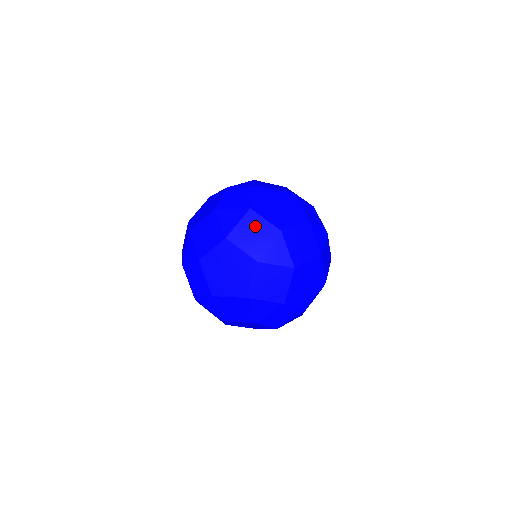
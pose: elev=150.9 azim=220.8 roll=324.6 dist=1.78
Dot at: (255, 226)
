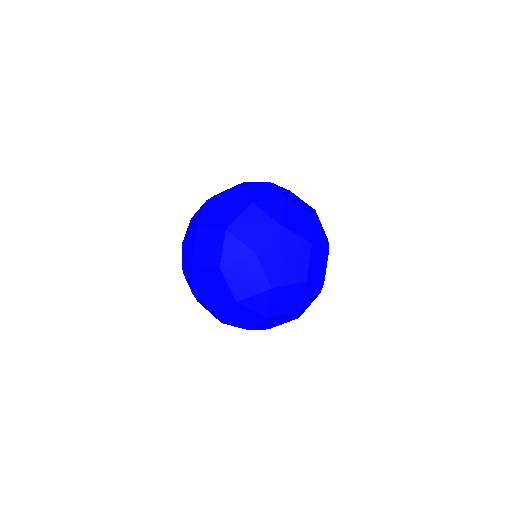
Dot at: (284, 295)
